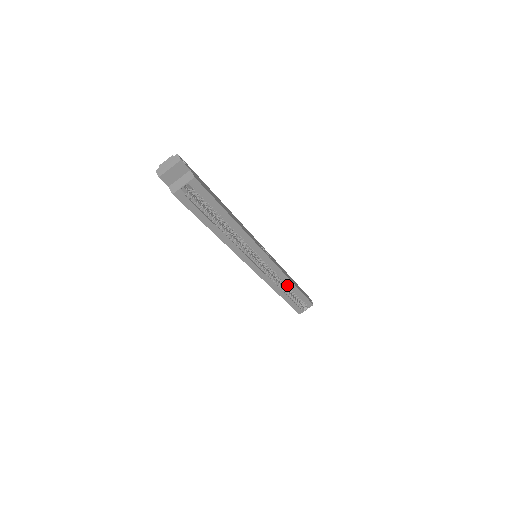
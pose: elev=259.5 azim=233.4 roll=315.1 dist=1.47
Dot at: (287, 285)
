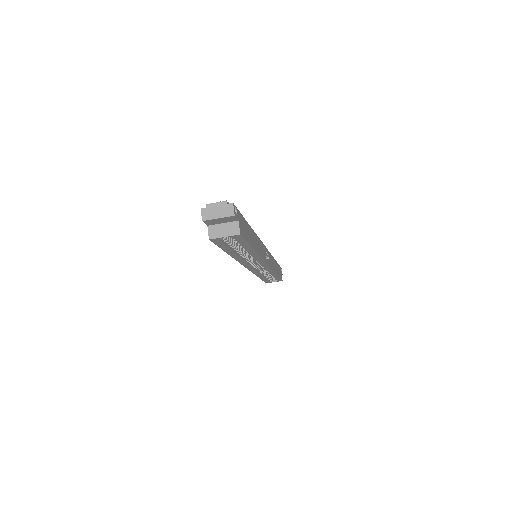
Dot at: occluded
